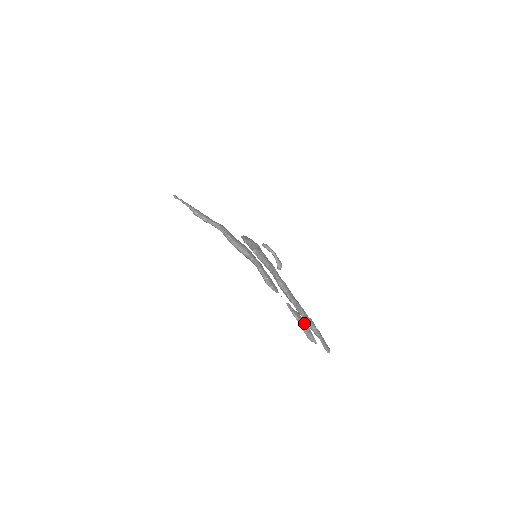
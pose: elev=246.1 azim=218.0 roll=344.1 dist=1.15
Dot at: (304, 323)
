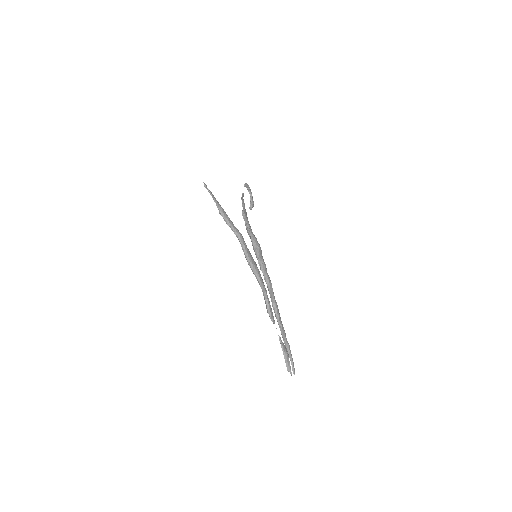
Dot at: (287, 357)
